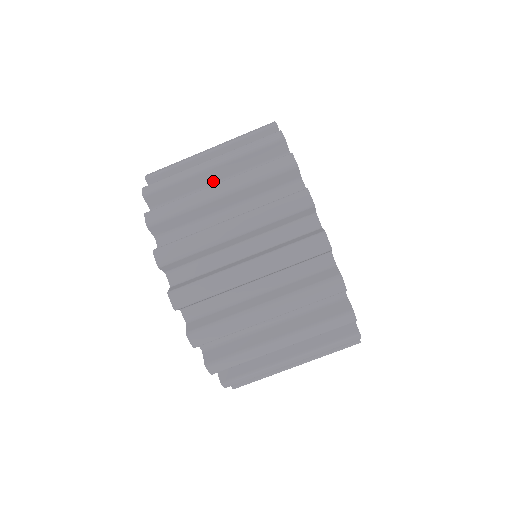
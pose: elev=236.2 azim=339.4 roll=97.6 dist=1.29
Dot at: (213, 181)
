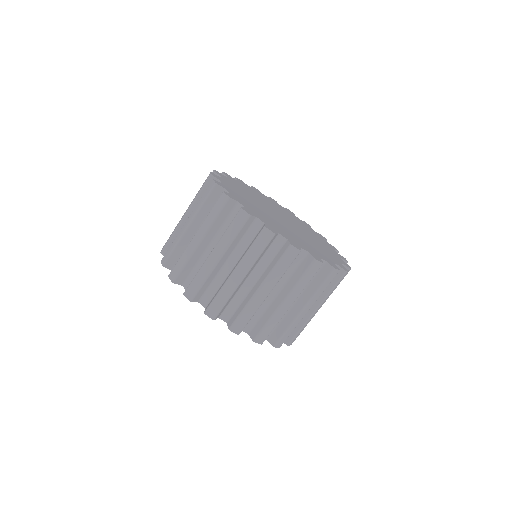
Dot at: occluded
